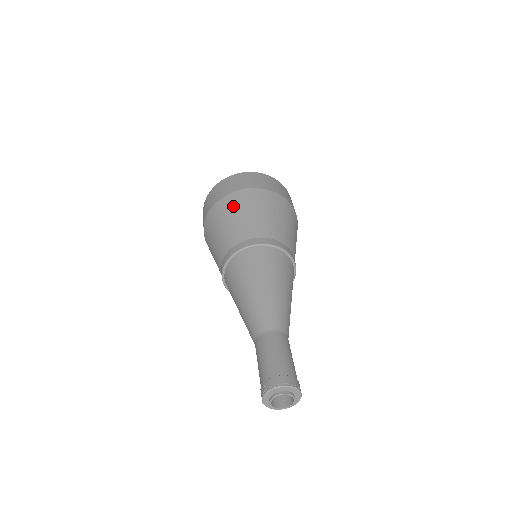
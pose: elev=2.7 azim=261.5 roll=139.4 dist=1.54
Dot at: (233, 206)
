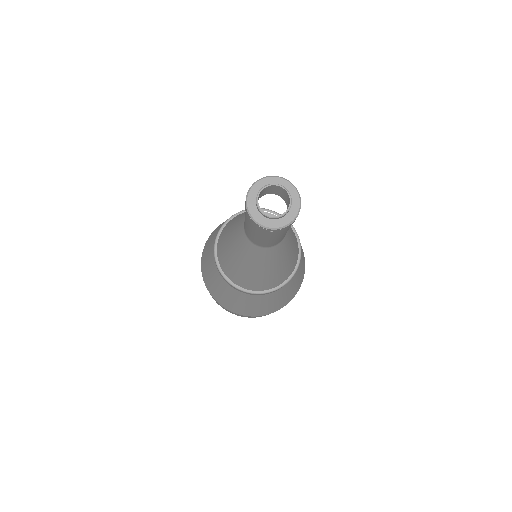
Dot at: occluded
